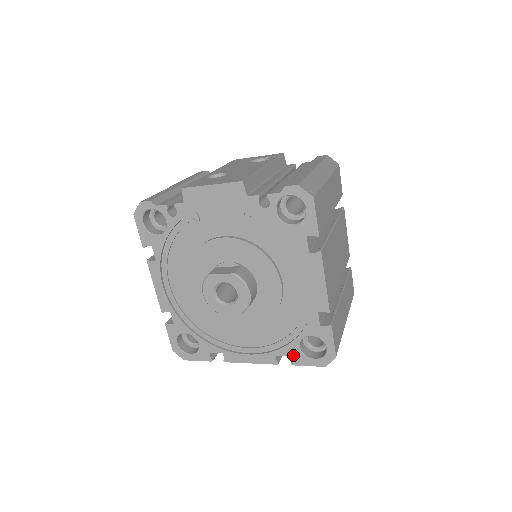
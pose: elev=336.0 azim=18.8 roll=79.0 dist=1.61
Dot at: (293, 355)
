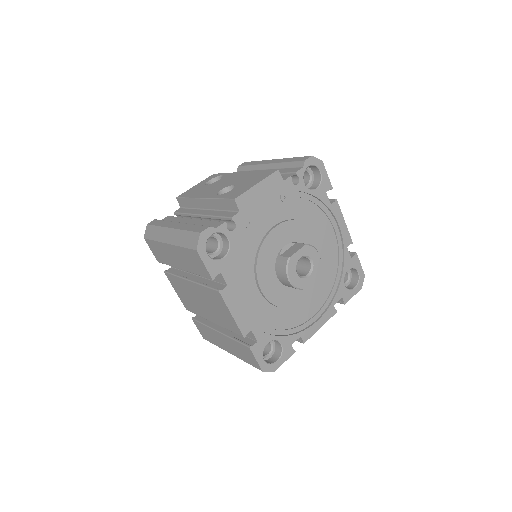
Dot at: (343, 295)
